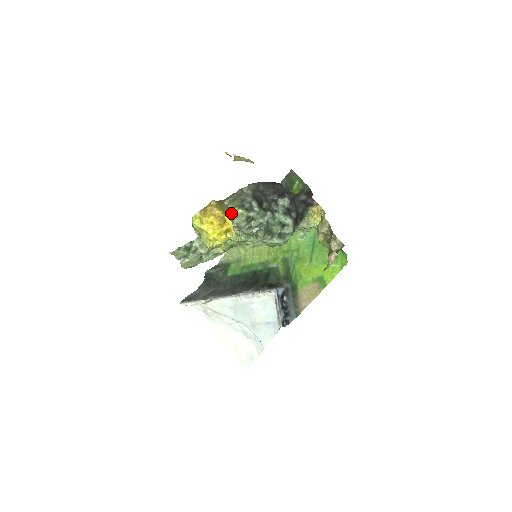
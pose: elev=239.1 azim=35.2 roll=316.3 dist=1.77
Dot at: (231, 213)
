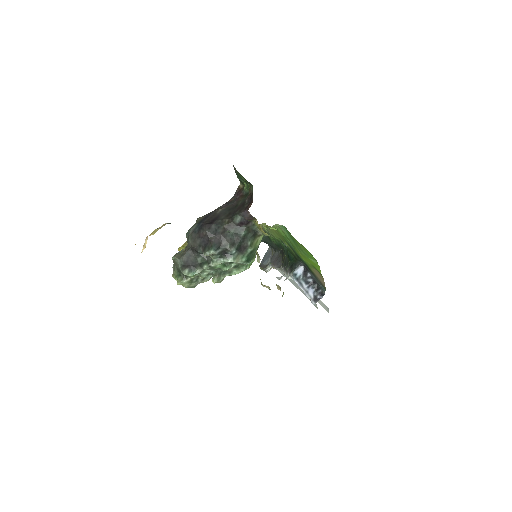
Dot at: occluded
